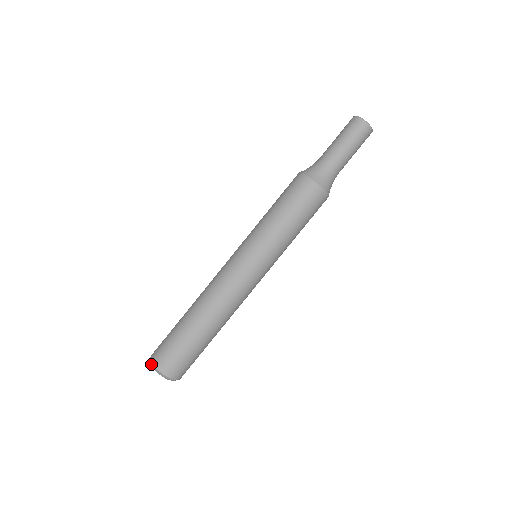
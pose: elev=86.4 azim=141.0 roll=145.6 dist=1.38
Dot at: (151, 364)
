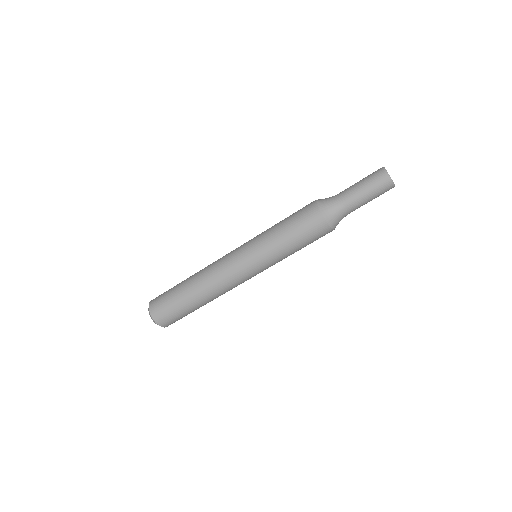
Dot at: (148, 309)
